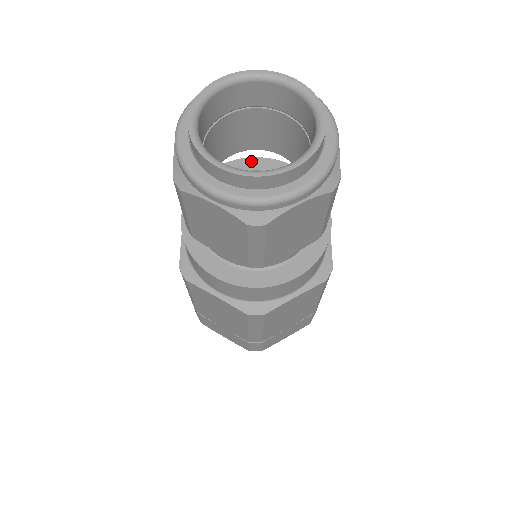
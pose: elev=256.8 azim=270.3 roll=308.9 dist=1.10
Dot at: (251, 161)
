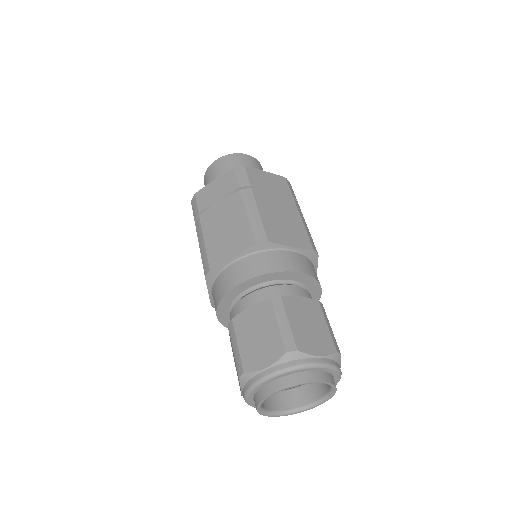
Dot at: (312, 280)
